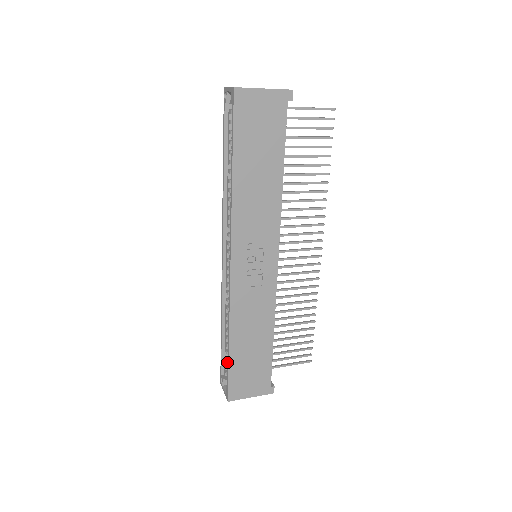
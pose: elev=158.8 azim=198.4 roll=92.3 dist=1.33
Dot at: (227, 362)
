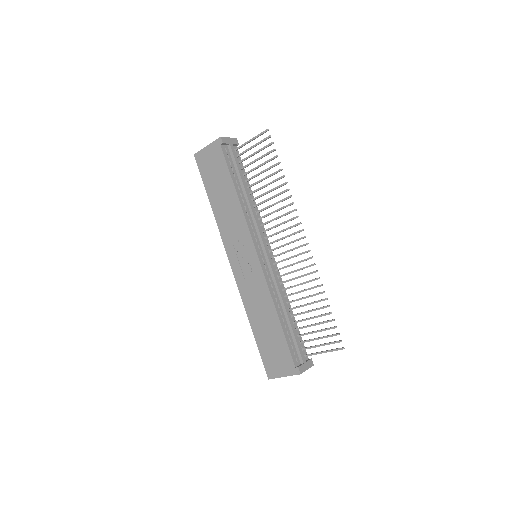
Dot at: occluded
